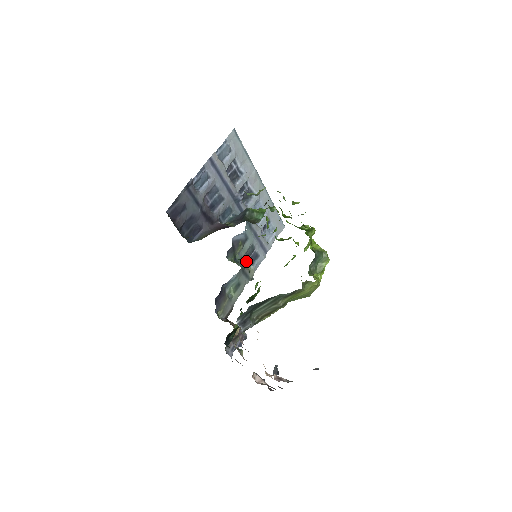
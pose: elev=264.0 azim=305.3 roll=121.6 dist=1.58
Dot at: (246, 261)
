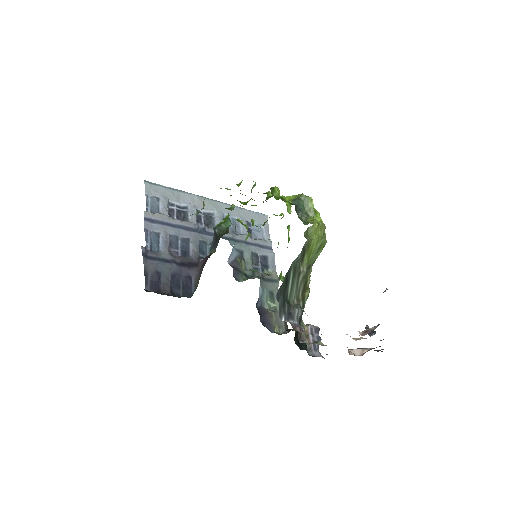
Dot at: (260, 270)
